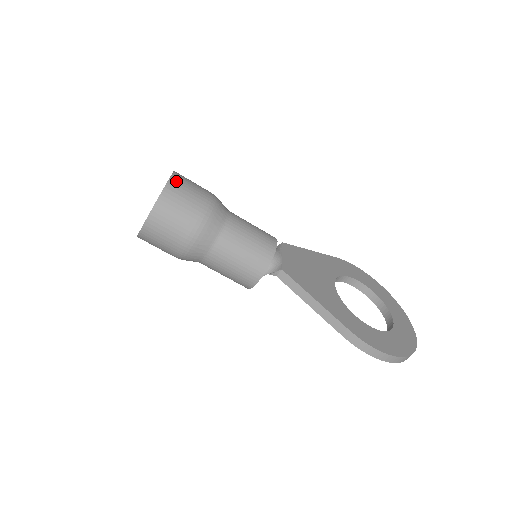
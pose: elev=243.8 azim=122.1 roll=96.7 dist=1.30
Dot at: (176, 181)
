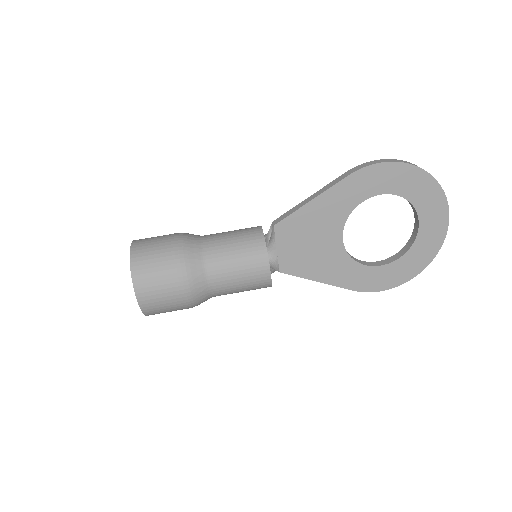
Dot at: occluded
